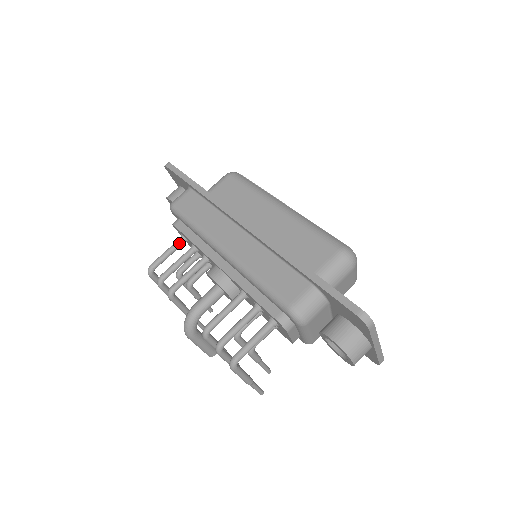
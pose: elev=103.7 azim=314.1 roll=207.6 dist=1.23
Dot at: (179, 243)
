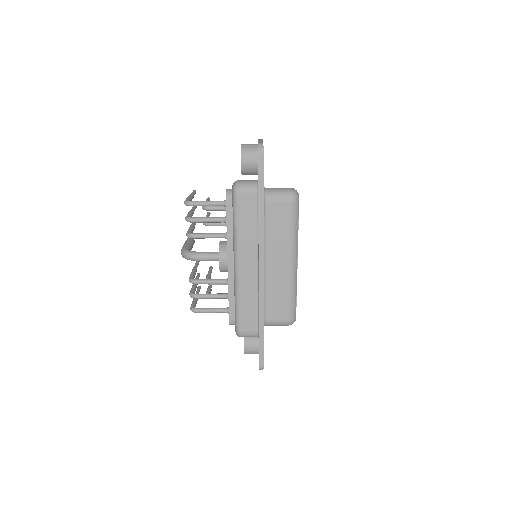
Dot at: occluded
